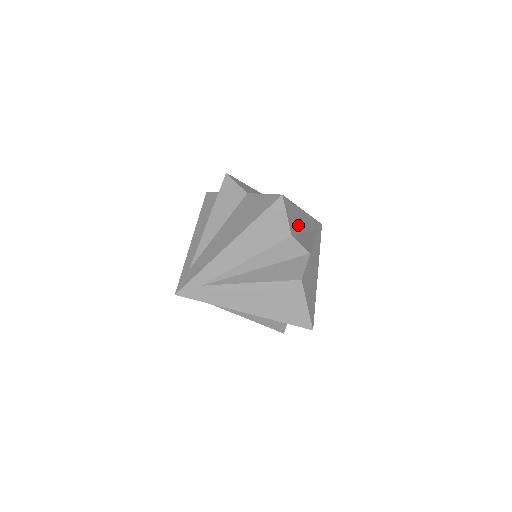
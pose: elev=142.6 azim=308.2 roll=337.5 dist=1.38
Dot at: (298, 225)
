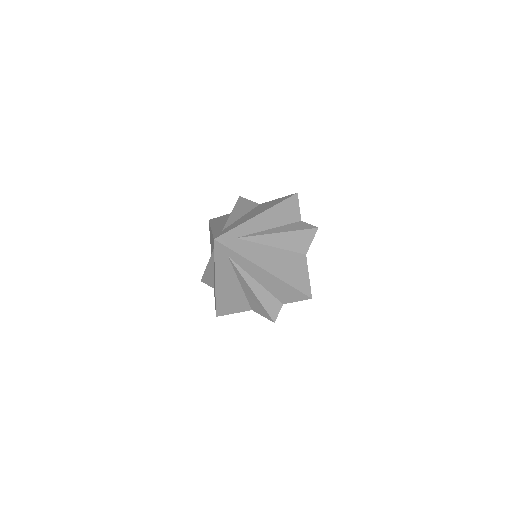
Dot at: occluded
